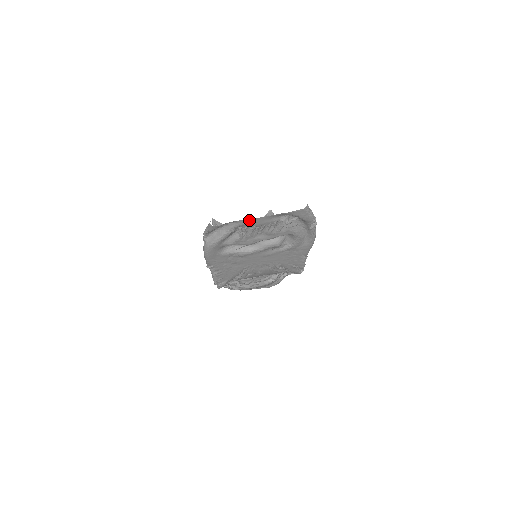
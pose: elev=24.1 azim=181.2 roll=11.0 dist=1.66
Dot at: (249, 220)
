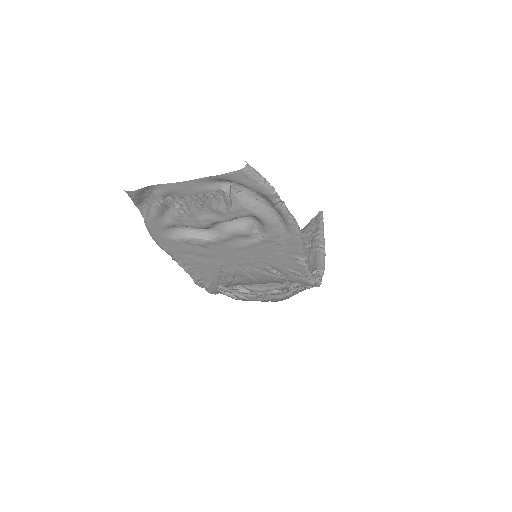
Dot at: (171, 185)
